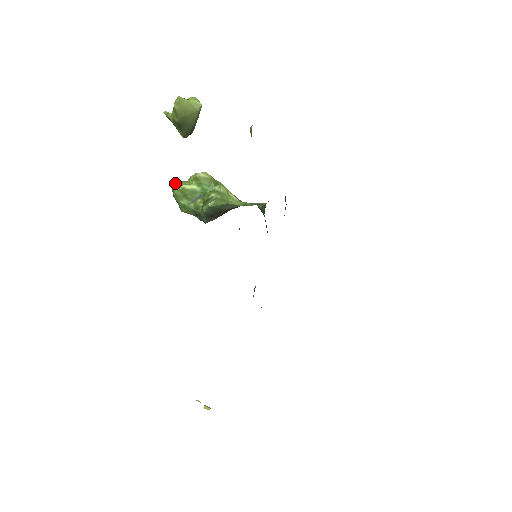
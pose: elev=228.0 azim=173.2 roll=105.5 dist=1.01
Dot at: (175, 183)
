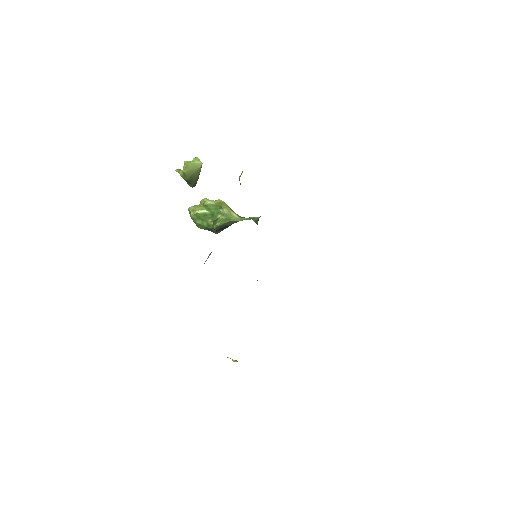
Dot at: (190, 208)
